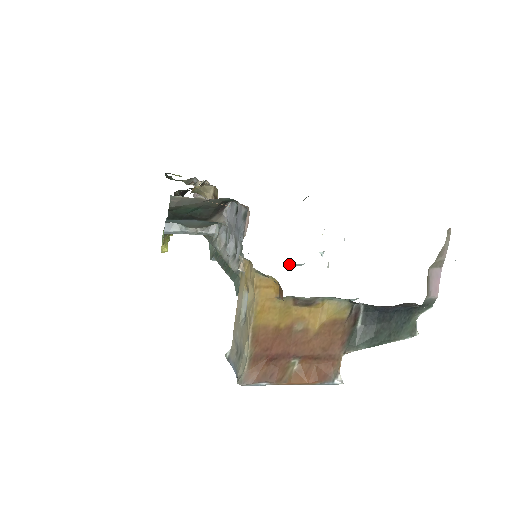
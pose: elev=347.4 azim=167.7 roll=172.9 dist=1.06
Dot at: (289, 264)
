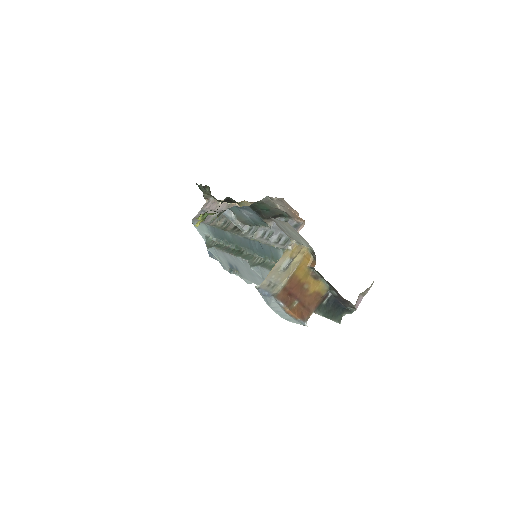
Dot at: occluded
